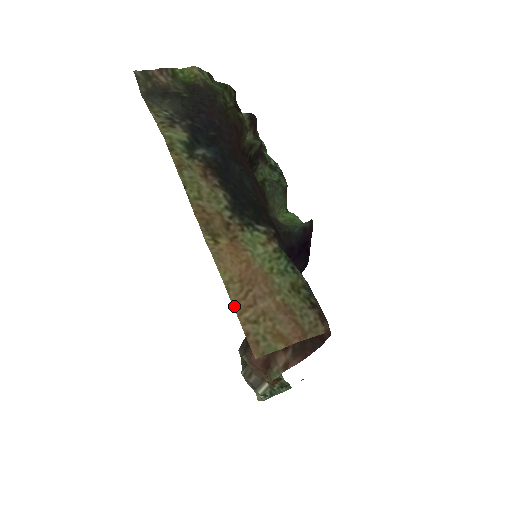
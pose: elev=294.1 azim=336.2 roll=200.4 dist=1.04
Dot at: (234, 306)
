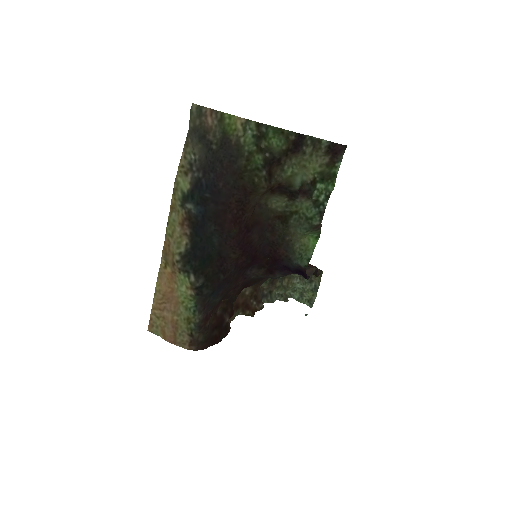
Dot at: (153, 303)
